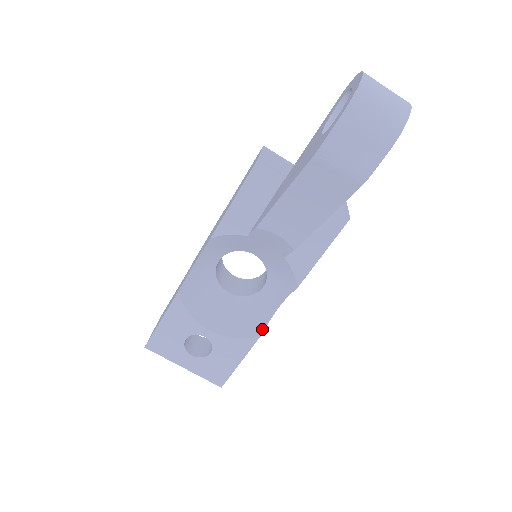
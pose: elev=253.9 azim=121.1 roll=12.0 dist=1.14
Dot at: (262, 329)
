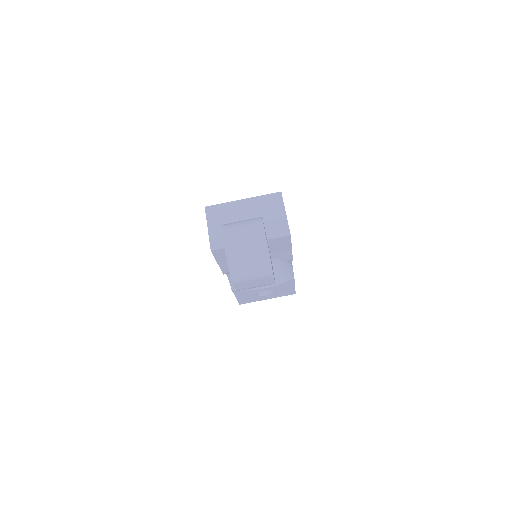
Dot at: (292, 274)
